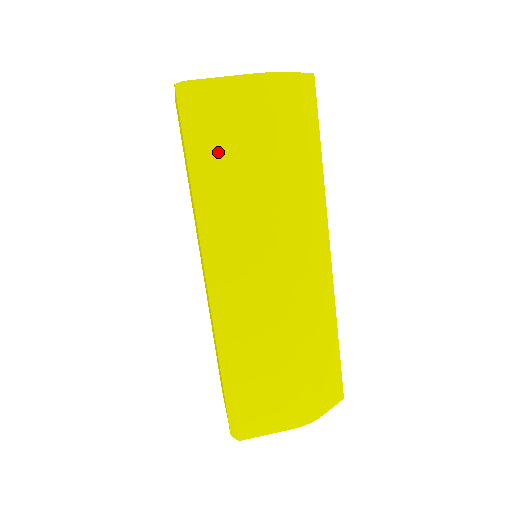
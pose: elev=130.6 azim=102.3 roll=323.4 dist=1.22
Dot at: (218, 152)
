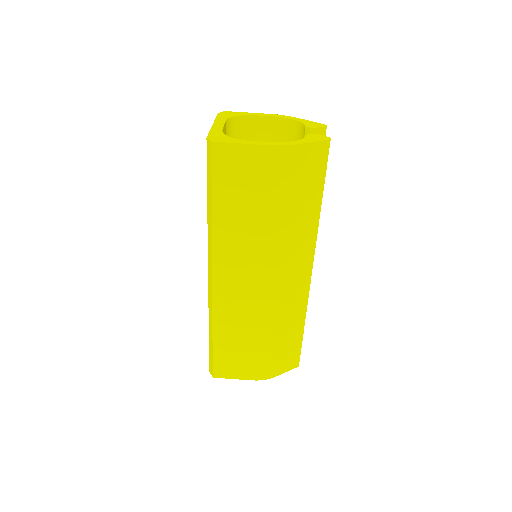
Dot at: (231, 197)
